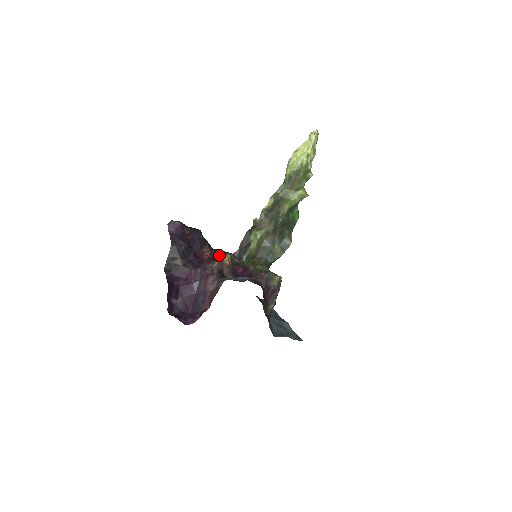
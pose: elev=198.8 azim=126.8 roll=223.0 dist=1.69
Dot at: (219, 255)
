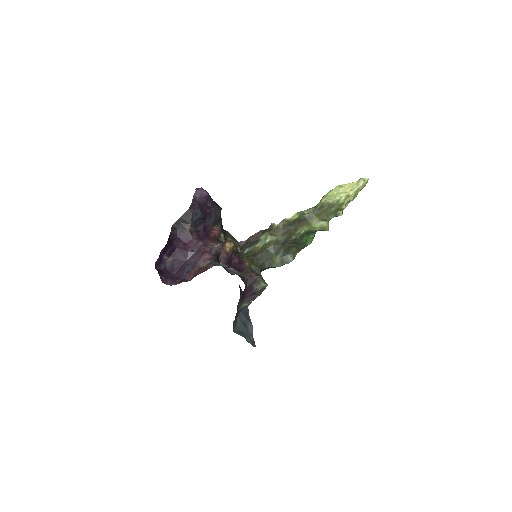
Dot at: (226, 237)
